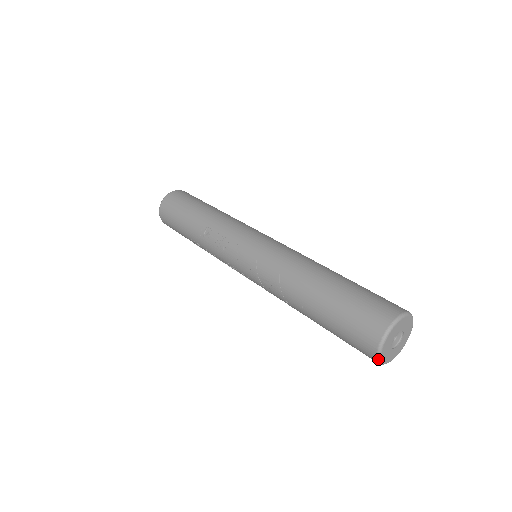
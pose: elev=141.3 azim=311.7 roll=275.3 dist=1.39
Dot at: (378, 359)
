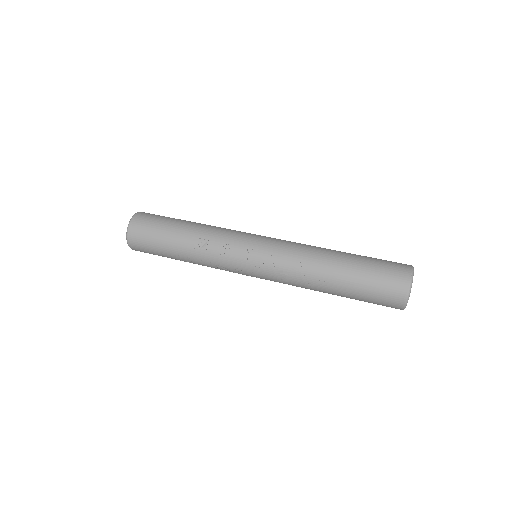
Dot at: (406, 305)
